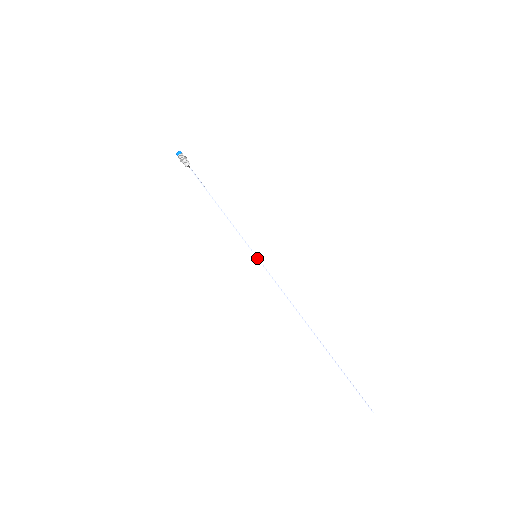
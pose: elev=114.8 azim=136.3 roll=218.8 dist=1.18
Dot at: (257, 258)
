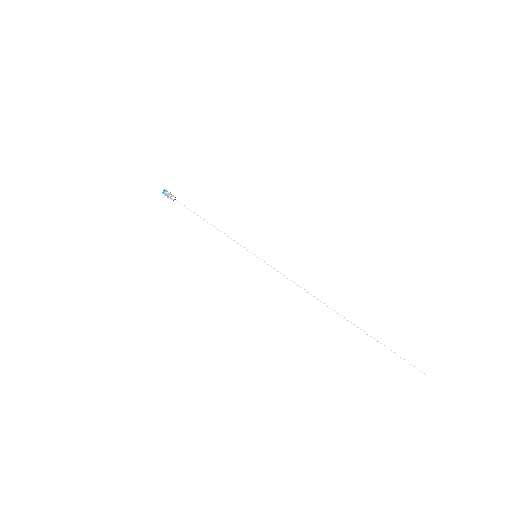
Dot at: (258, 257)
